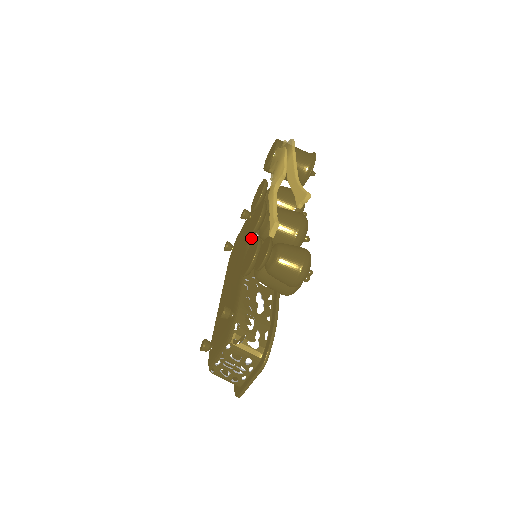
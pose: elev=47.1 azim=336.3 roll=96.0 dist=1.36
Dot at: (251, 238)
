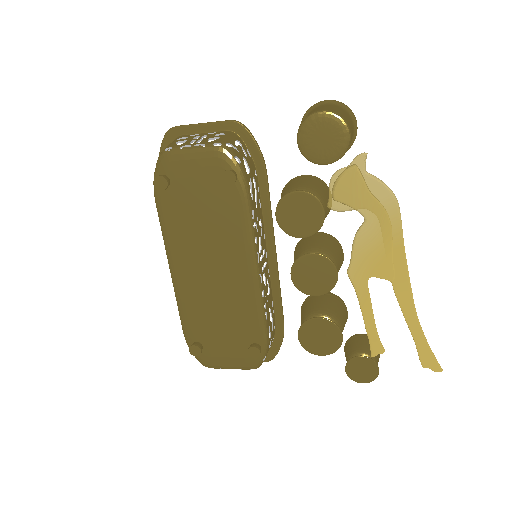
Dot at: (255, 237)
